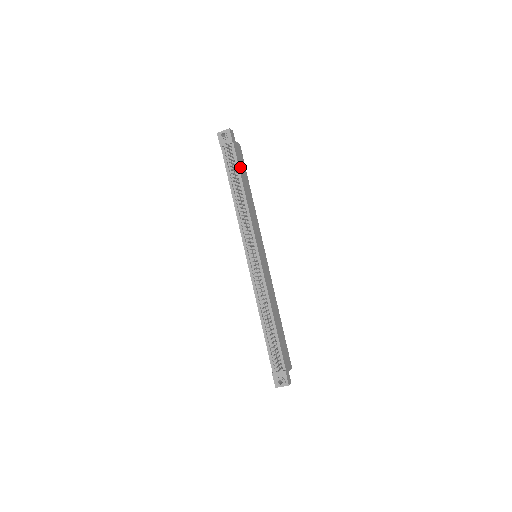
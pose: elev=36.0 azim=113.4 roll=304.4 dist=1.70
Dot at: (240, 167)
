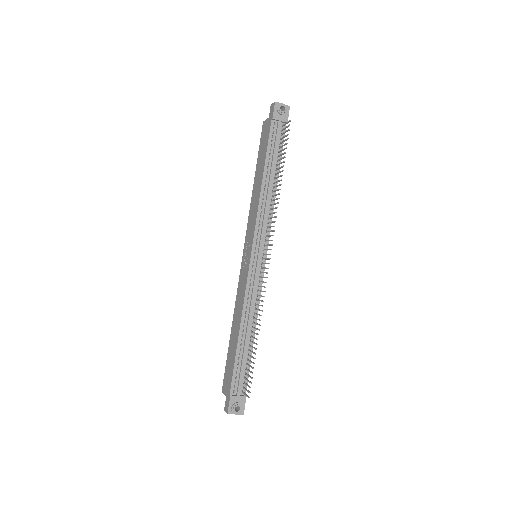
Dot at: (280, 152)
